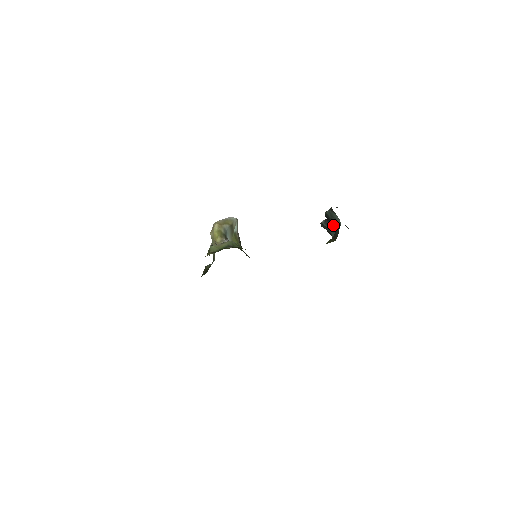
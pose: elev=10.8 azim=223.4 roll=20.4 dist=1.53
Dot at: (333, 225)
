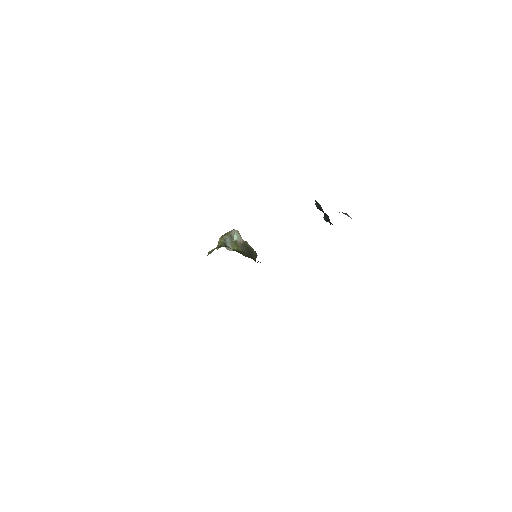
Dot at: (327, 215)
